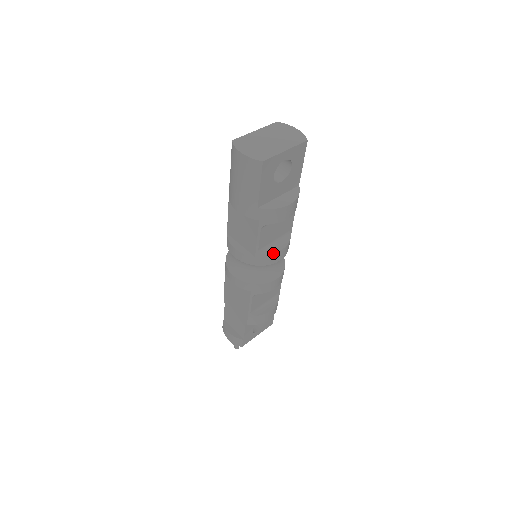
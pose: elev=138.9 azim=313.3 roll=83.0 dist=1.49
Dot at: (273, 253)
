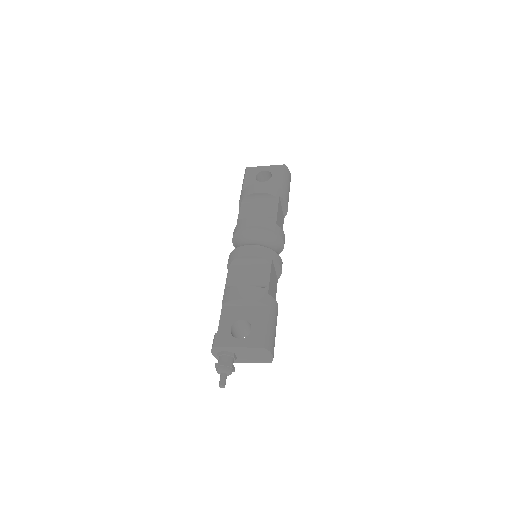
Dot at: (247, 218)
